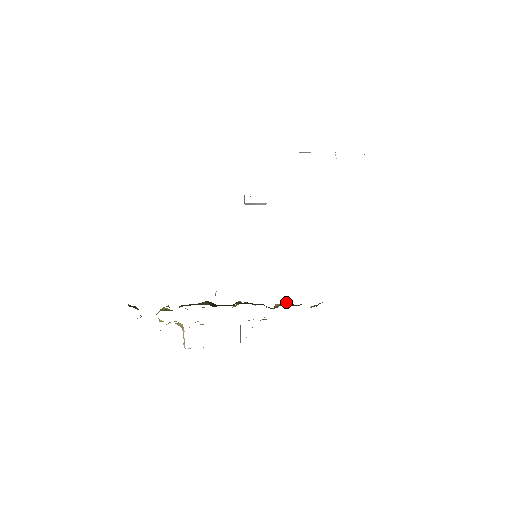
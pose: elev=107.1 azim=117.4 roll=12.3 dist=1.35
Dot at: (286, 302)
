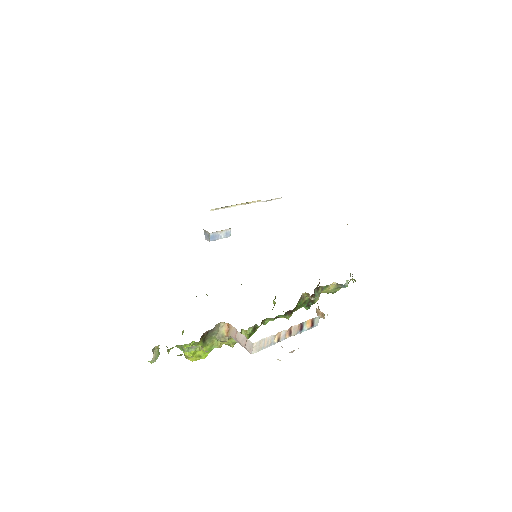
Dot at: occluded
